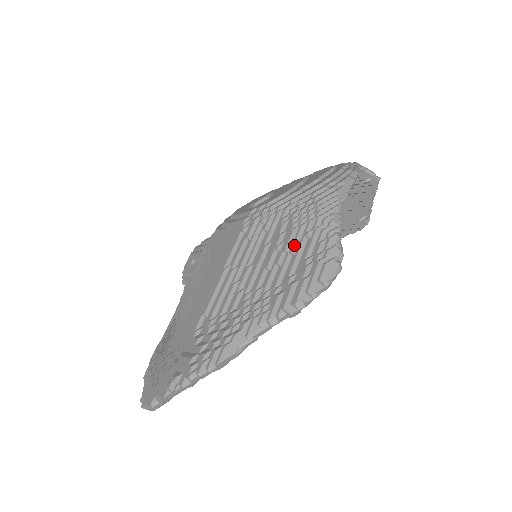
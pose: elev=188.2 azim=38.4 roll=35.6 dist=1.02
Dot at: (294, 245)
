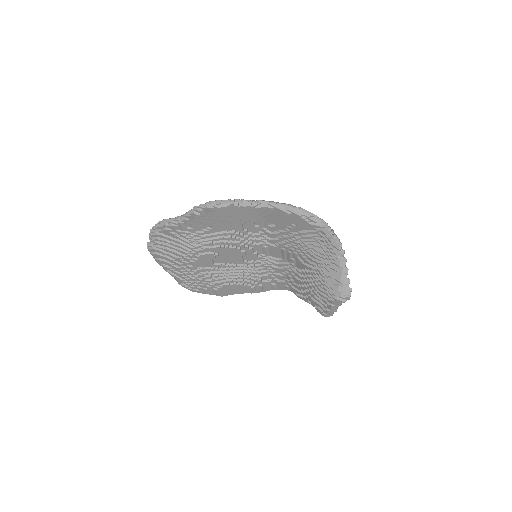
Dot at: occluded
